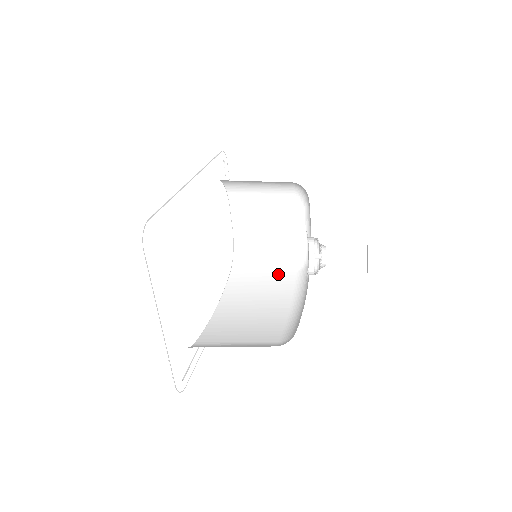
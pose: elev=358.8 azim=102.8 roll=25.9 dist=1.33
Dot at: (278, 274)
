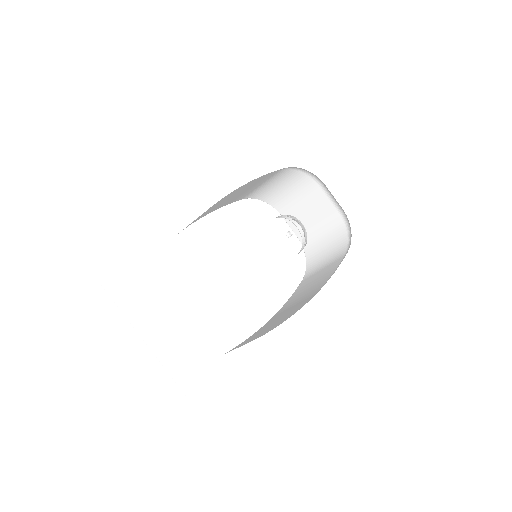
Dot at: (330, 266)
